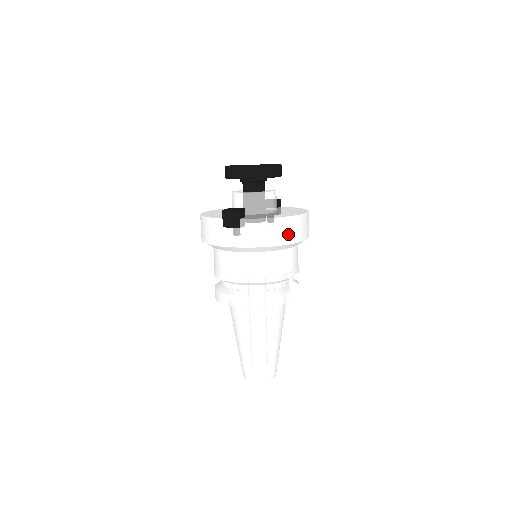
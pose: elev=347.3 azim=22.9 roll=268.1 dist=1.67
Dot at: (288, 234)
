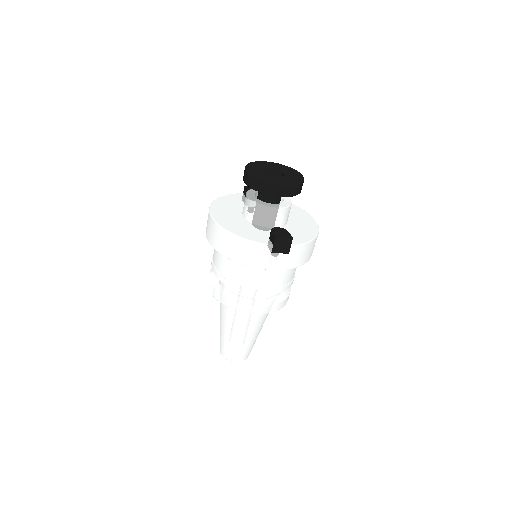
Dot at: occluded
